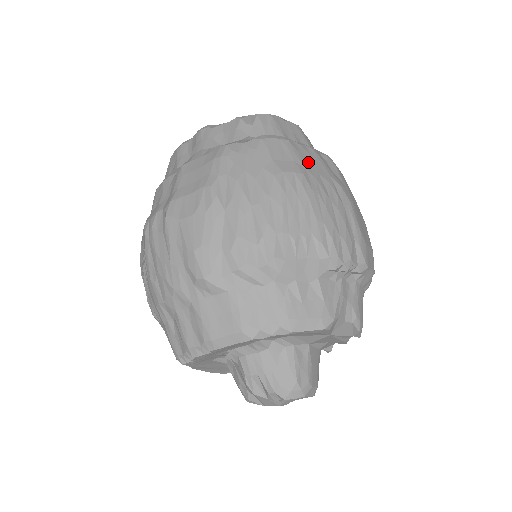
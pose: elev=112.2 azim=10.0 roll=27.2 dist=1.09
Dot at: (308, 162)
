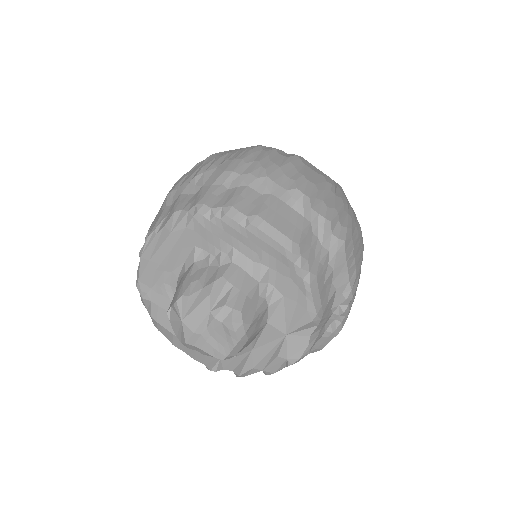
Dot at: occluded
